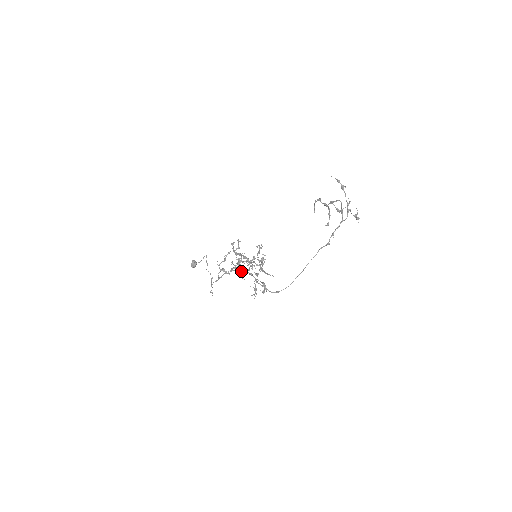
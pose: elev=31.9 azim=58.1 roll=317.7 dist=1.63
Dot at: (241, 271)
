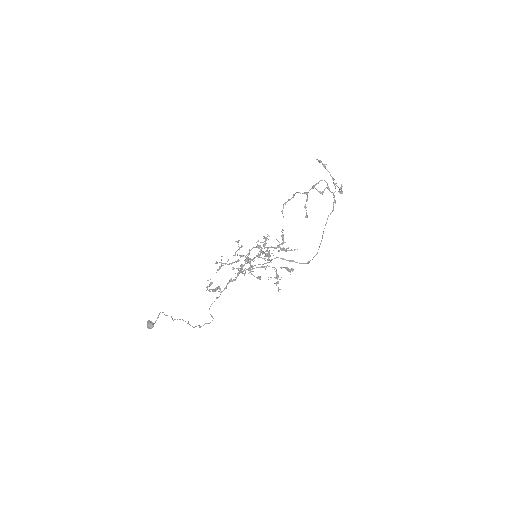
Dot at: (251, 269)
